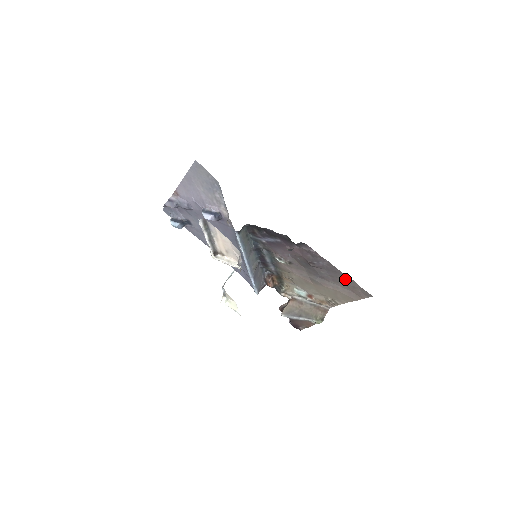
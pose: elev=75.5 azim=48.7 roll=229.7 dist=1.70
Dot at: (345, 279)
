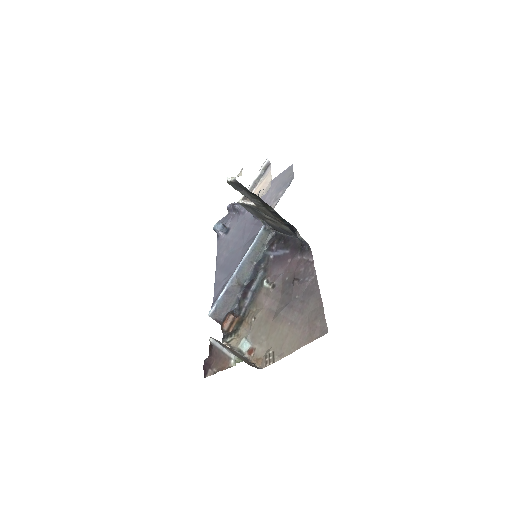
Dot at: (315, 304)
